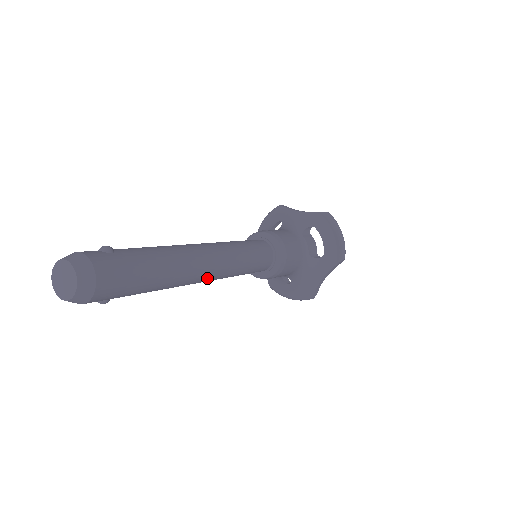
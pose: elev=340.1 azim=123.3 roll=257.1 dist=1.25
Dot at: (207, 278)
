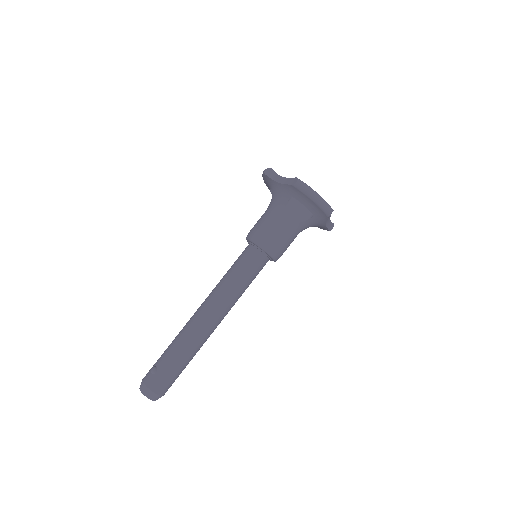
Dot at: (220, 322)
